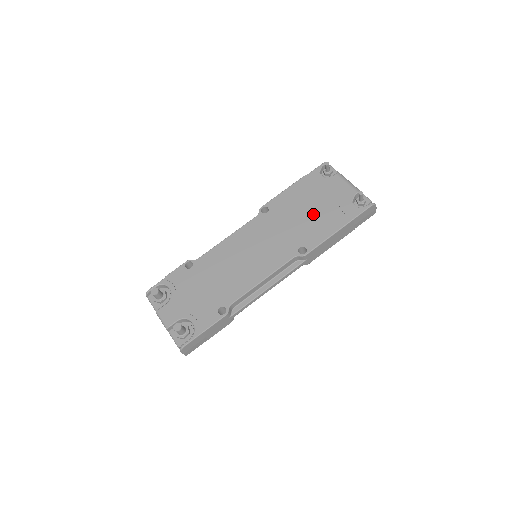
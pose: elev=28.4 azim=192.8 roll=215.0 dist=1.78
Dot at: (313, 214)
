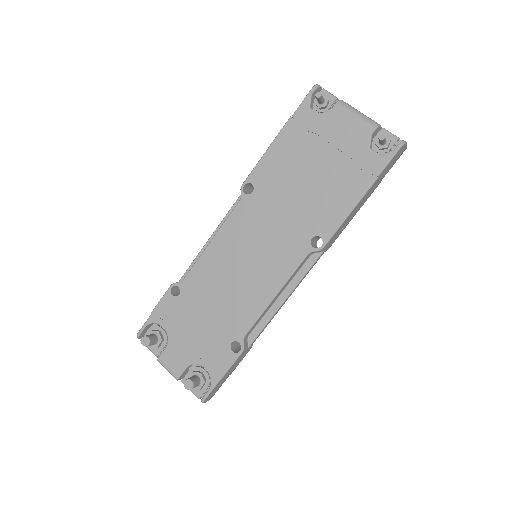
Dot at: (317, 181)
